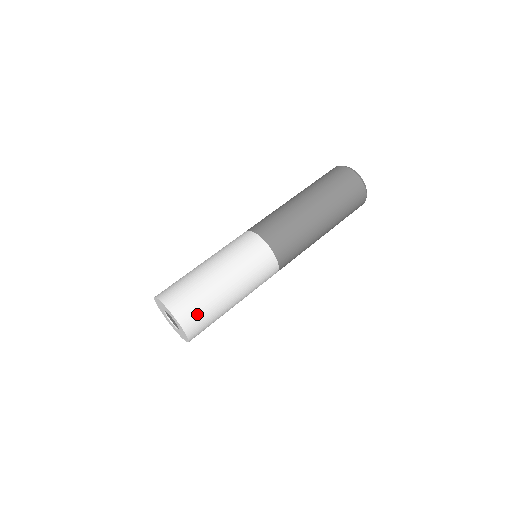
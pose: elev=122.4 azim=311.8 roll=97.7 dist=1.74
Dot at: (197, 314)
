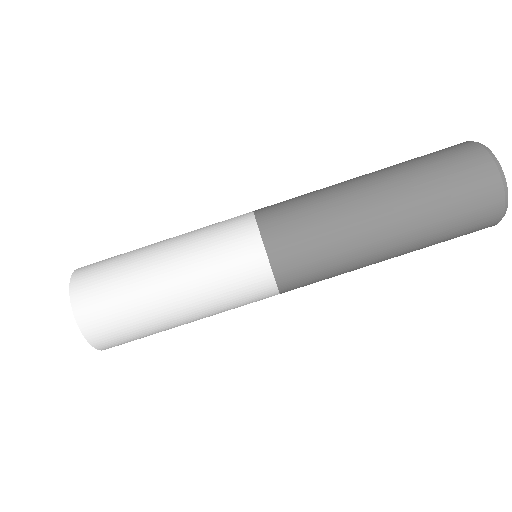
Dot at: (127, 341)
